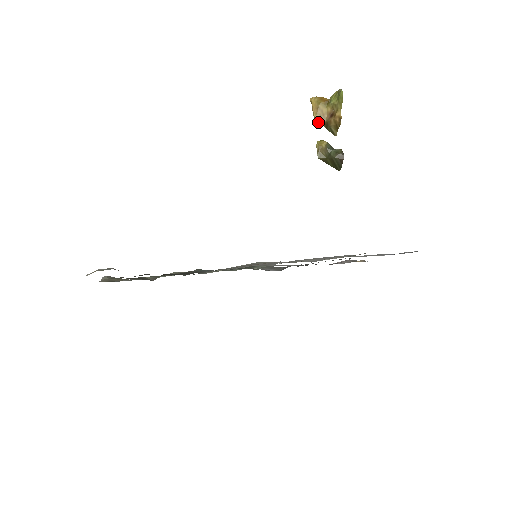
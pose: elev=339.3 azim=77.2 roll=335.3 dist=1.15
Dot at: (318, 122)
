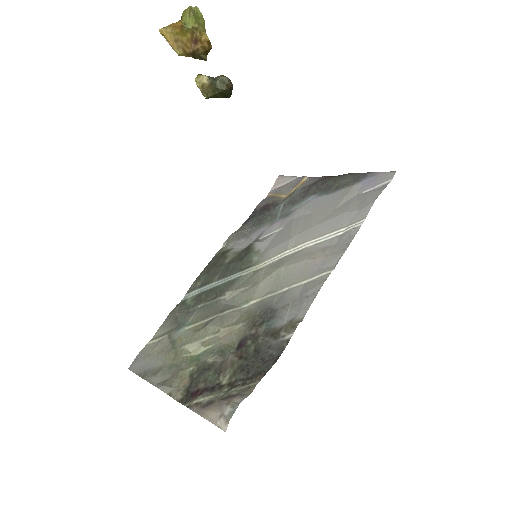
Dot at: occluded
